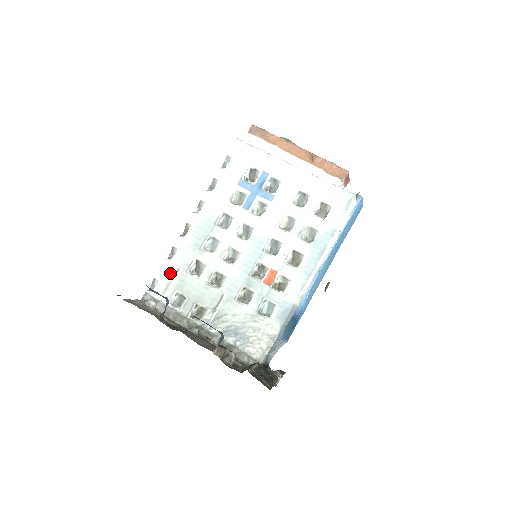
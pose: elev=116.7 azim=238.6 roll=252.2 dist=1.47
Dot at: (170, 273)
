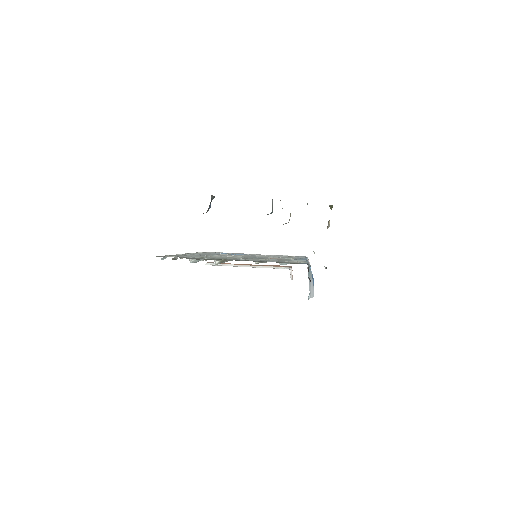
Dot at: occluded
